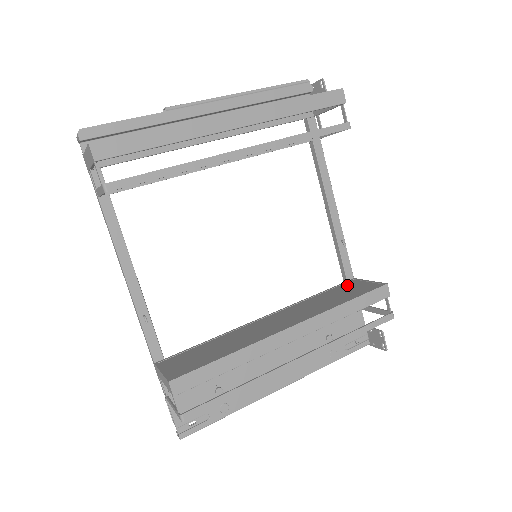
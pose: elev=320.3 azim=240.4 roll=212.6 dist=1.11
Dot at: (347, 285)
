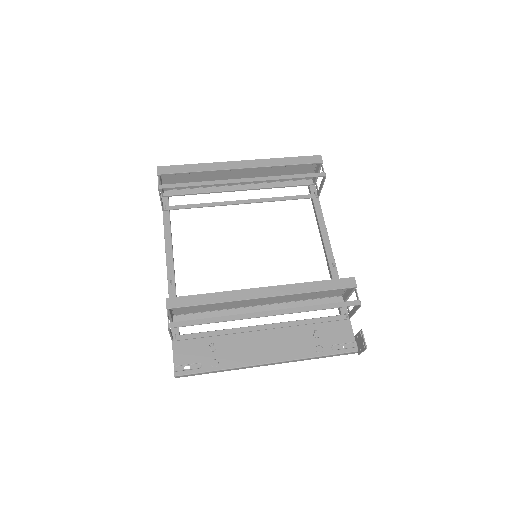
Dot at: occluded
